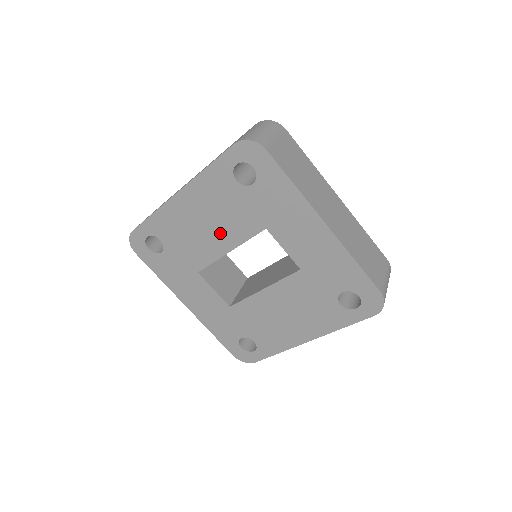
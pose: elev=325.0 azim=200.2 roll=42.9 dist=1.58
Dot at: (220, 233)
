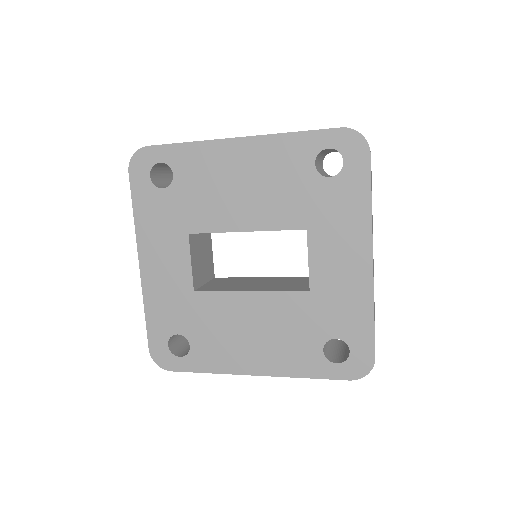
Dot at: (252, 206)
